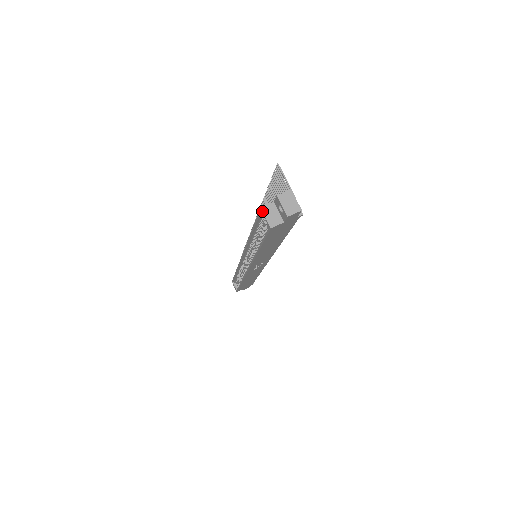
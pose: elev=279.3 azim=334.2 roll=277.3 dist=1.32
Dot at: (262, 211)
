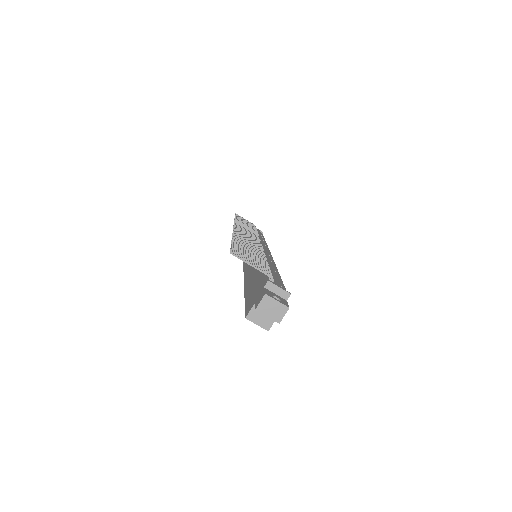
Dot at: occluded
